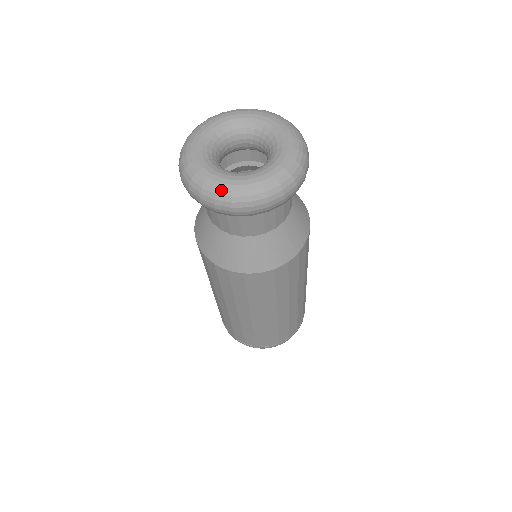
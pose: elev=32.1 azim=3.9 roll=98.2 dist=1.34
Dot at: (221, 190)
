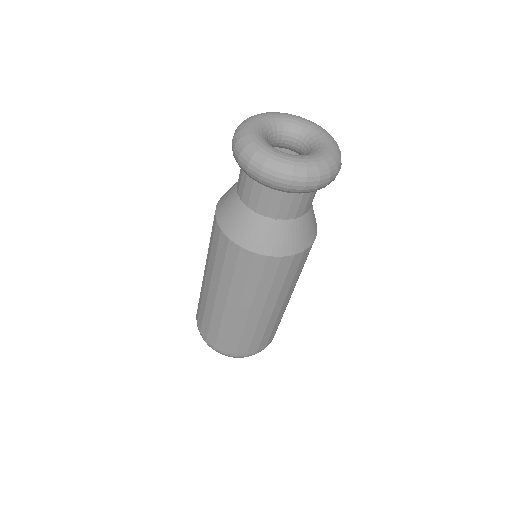
Dot at: (260, 153)
